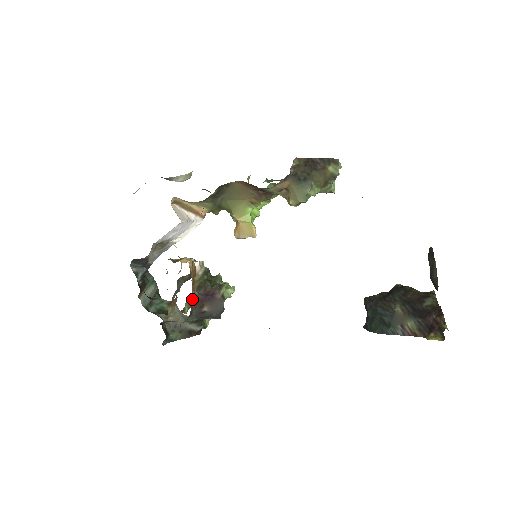
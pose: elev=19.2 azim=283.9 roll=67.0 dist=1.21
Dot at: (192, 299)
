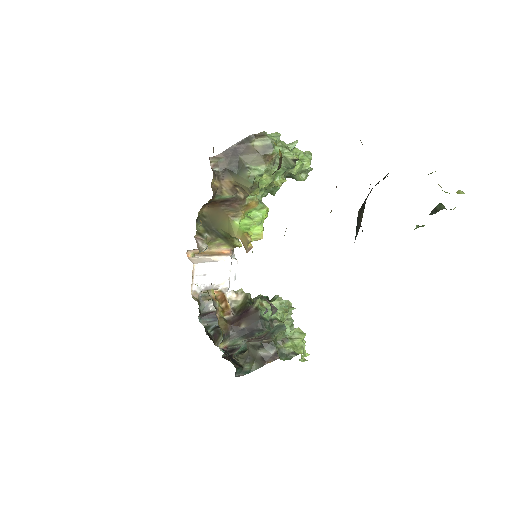
Dot at: (220, 320)
